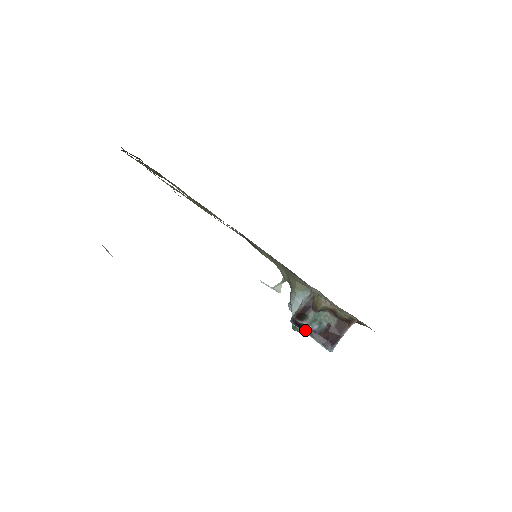
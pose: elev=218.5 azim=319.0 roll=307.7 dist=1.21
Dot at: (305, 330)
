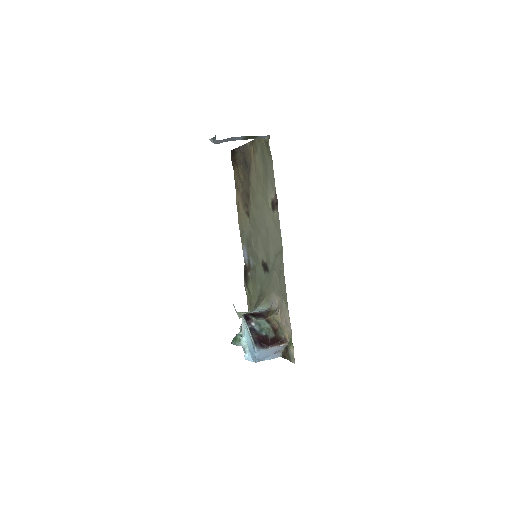
Dot at: (249, 325)
